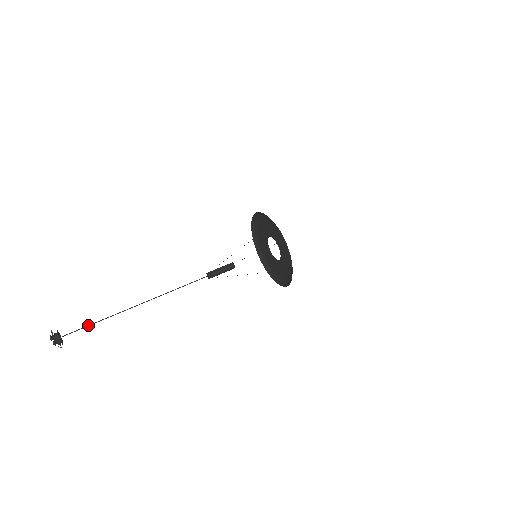
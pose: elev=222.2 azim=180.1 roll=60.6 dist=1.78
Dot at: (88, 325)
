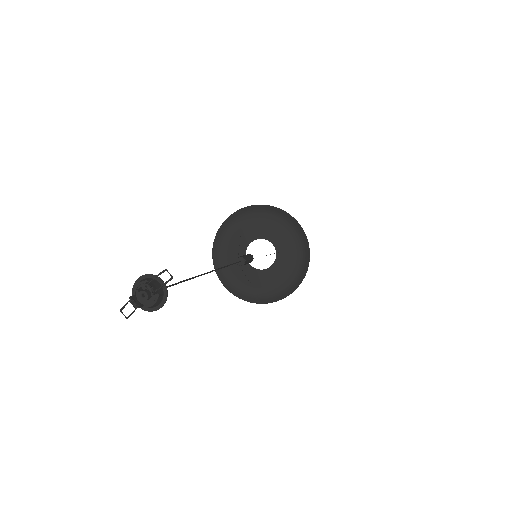
Dot at: occluded
